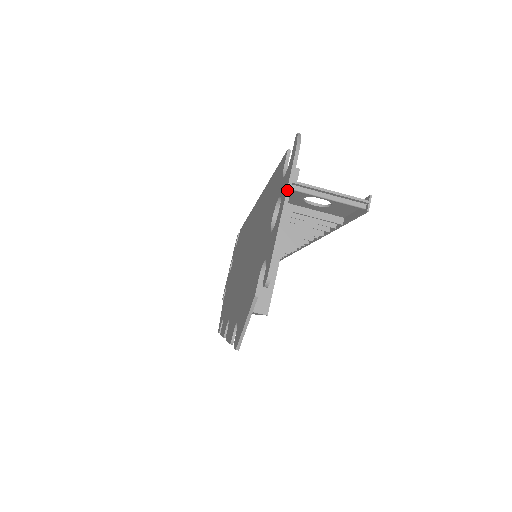
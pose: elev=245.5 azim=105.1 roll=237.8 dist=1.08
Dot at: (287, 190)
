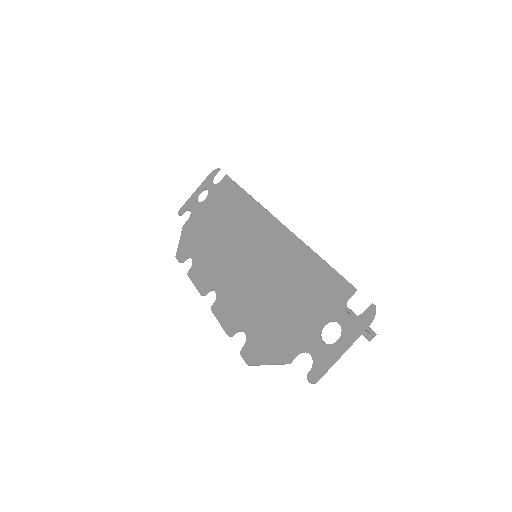
Dot at: (353, 342)
